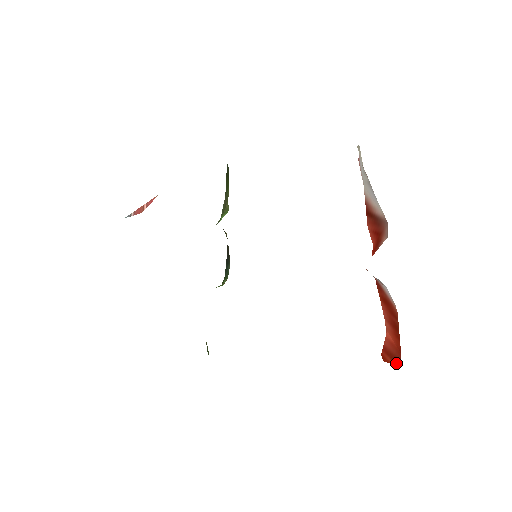
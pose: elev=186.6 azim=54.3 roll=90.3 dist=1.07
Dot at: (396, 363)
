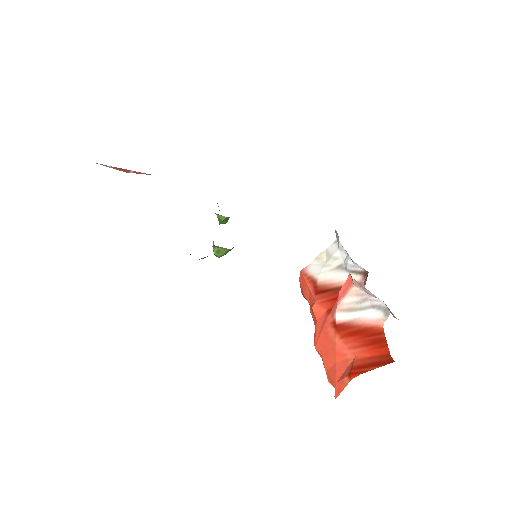
Dot at: (385, 363)
